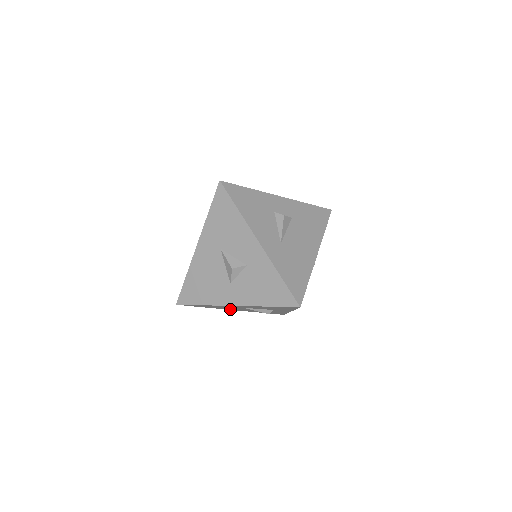
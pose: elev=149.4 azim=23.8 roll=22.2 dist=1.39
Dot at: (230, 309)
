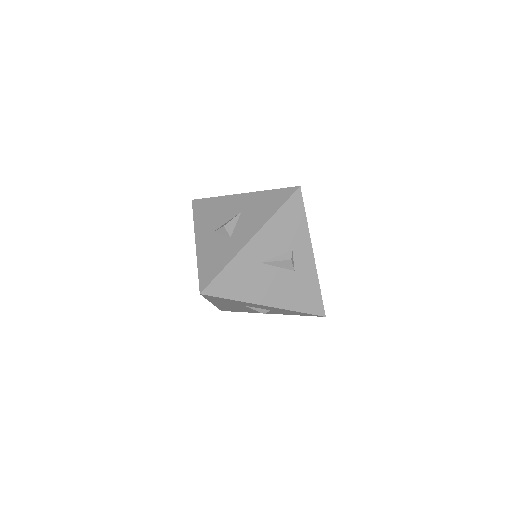
Dot at: occluded
